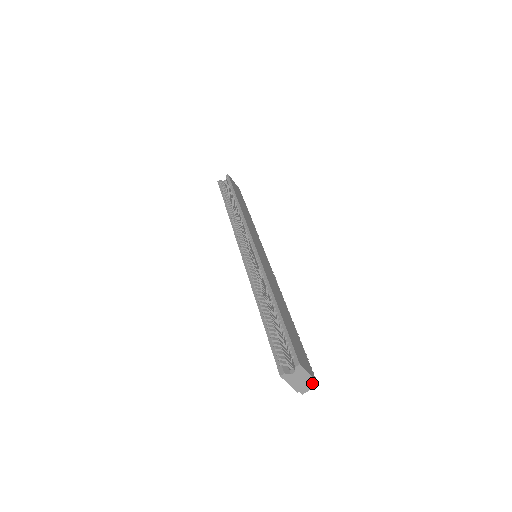
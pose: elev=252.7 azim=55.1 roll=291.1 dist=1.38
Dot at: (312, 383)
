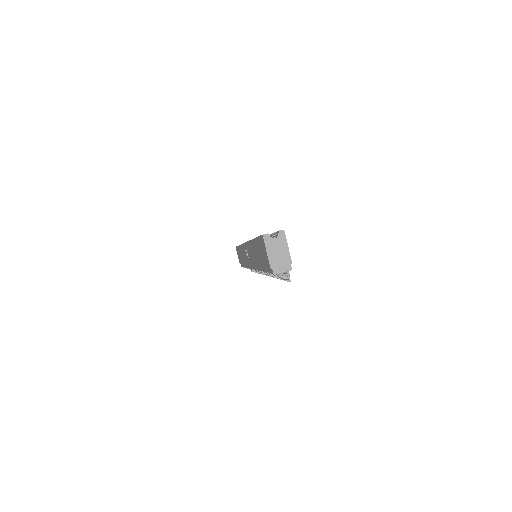
Dot at: (287, 263)
